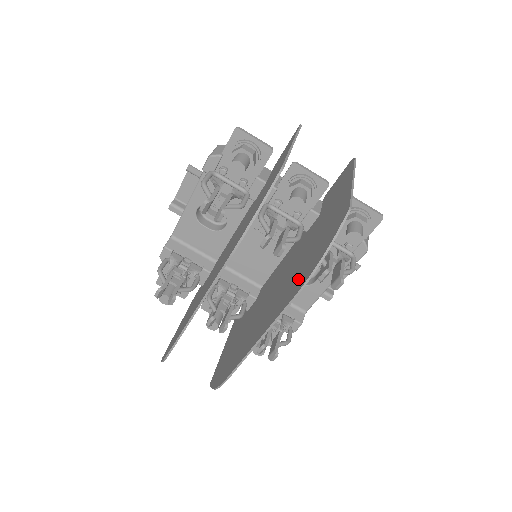
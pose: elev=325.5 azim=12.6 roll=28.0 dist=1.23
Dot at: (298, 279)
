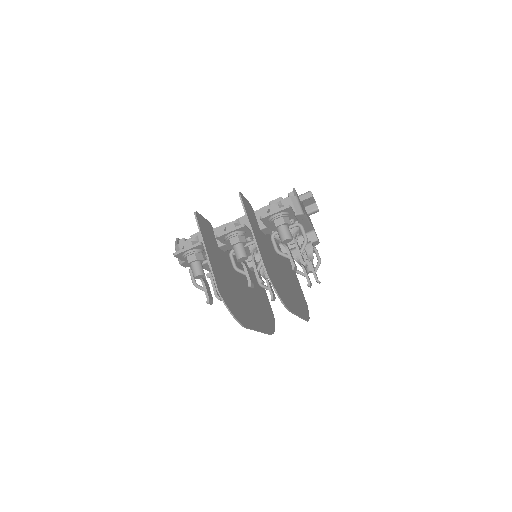
Dot at: occluded
